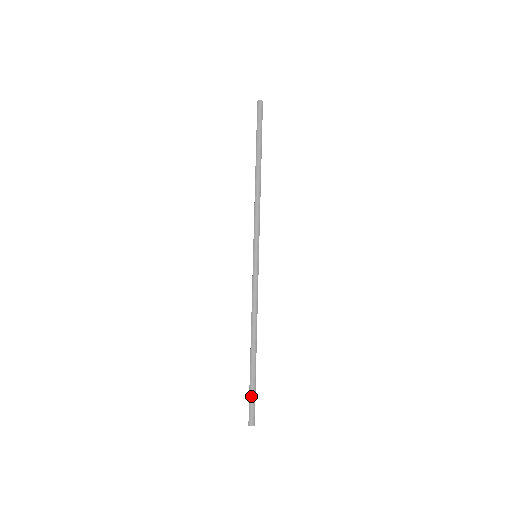
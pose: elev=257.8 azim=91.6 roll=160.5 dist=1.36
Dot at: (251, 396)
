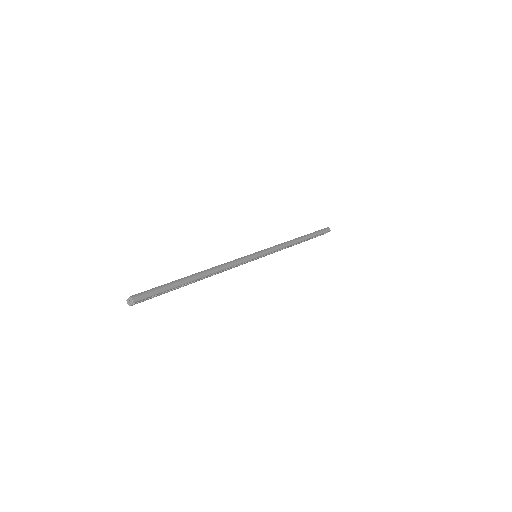
Dot at: (159, 288)
